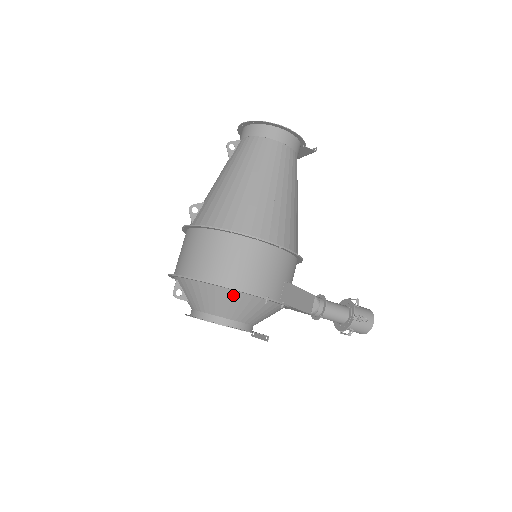
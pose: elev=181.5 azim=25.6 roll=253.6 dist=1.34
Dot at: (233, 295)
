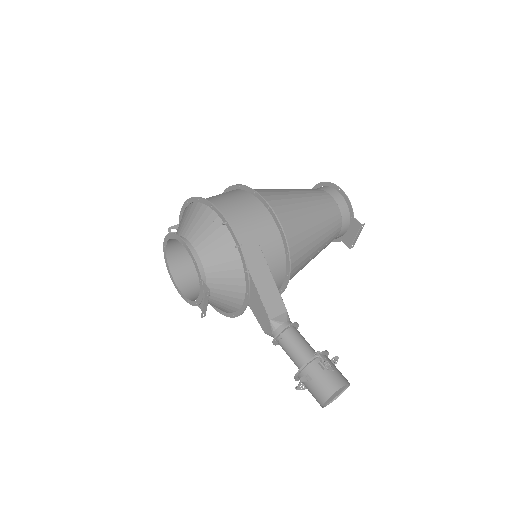
Dot at: (204, 212)
